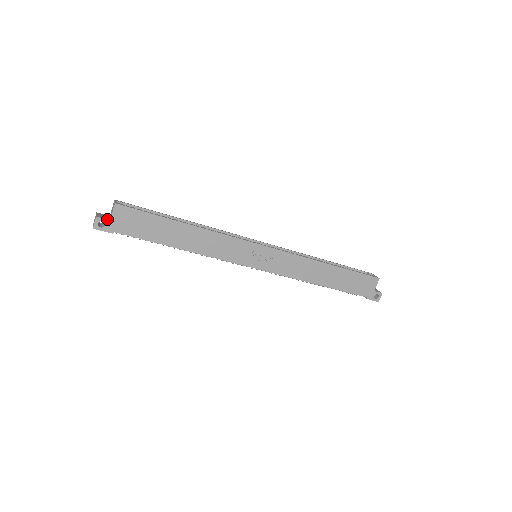
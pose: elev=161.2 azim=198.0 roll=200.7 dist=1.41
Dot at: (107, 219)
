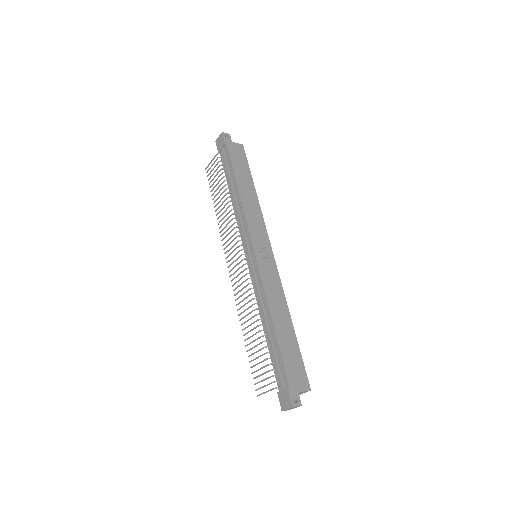
Dot at: occluded
